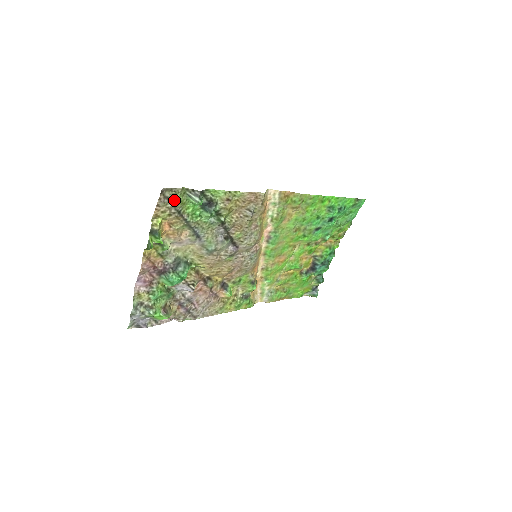
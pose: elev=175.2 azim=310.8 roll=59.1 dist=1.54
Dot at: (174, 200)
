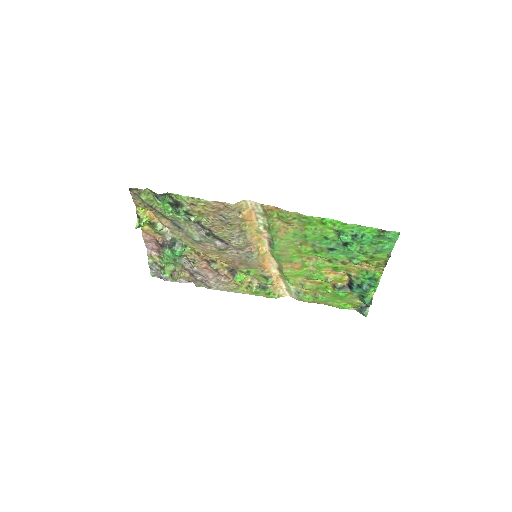
Dot at: (141, 197)
